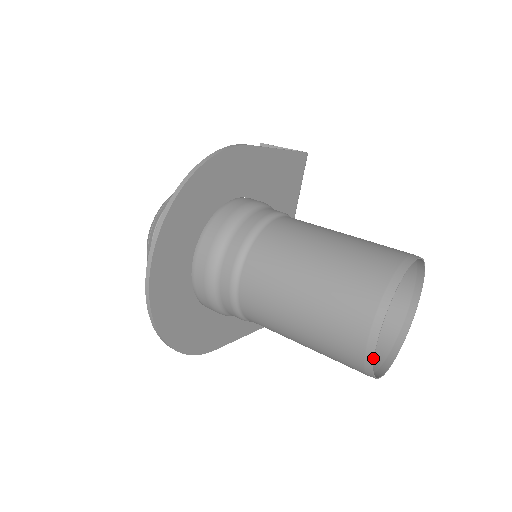
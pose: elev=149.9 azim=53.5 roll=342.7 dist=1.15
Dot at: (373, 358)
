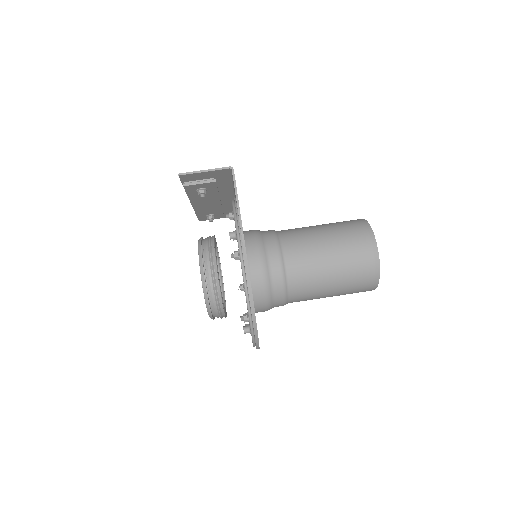
Dot at: occluded
